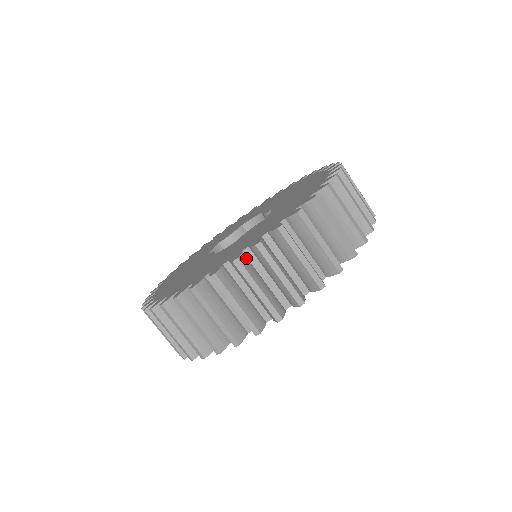
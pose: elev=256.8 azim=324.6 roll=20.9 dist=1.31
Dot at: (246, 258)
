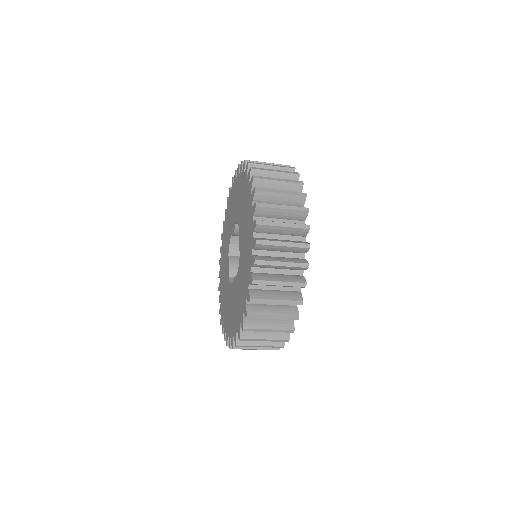
Dot at: occluded
